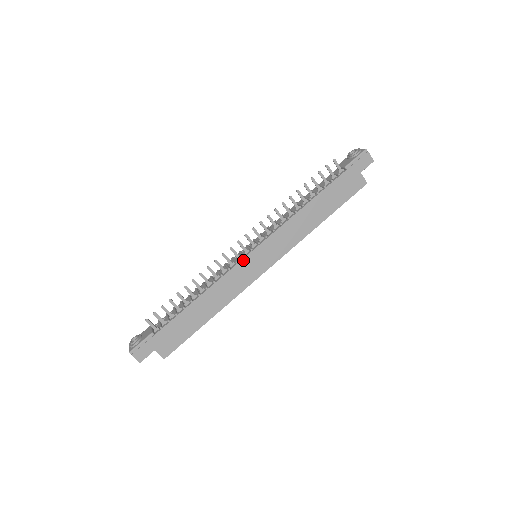
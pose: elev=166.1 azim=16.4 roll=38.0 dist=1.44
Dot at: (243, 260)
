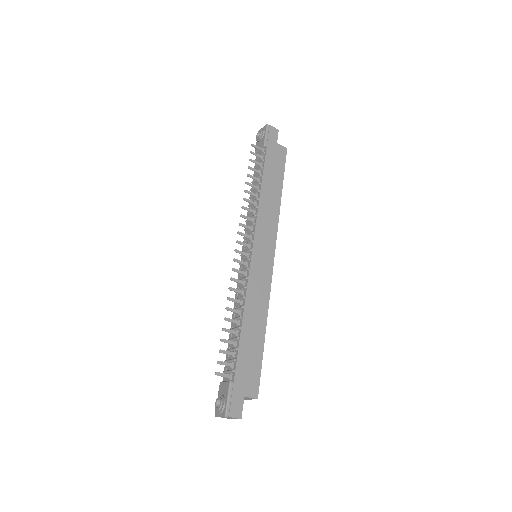
Dot at: (251, 263)
